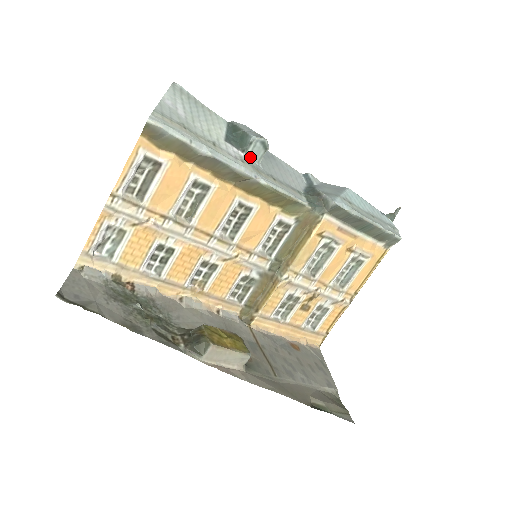
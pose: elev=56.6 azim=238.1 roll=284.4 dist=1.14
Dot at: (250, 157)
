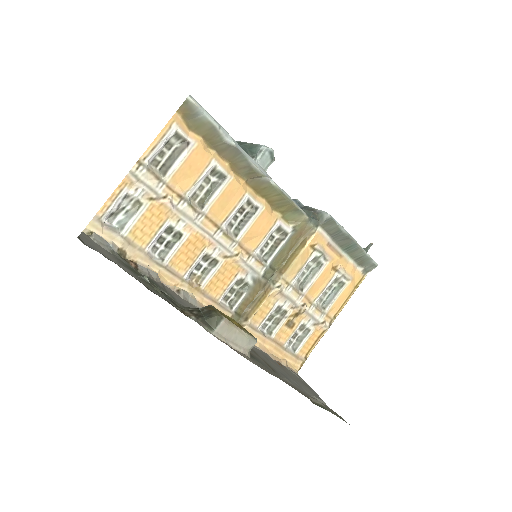
Dot at: (258, 164)
